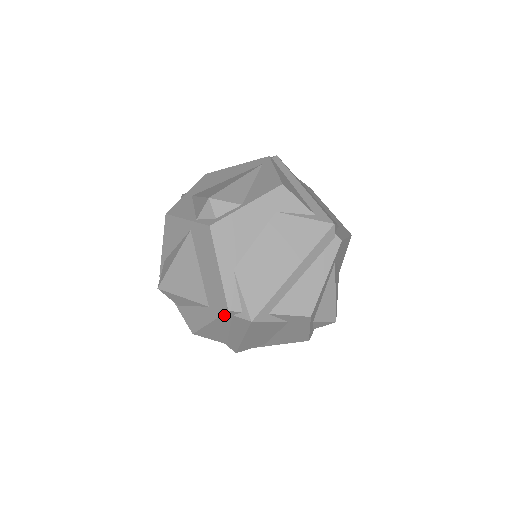
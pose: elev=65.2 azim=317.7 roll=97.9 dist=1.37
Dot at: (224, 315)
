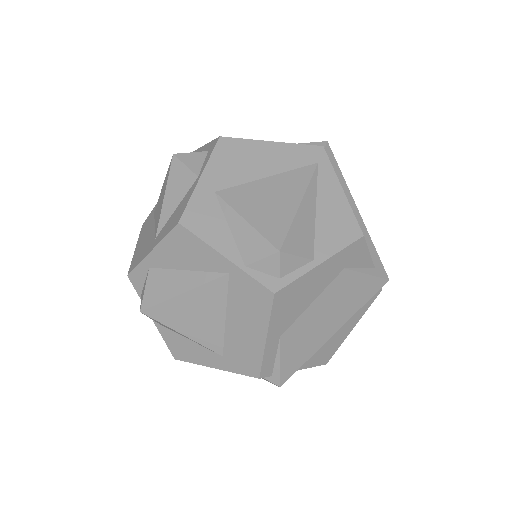
Dot at: (246, 374)
